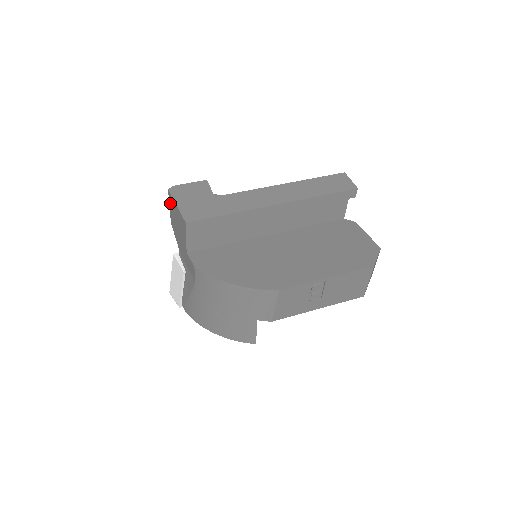
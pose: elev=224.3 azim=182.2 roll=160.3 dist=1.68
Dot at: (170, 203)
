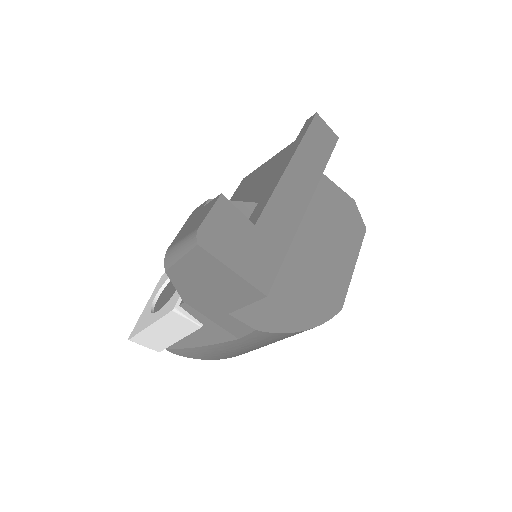
Dot at: (193, 258)
